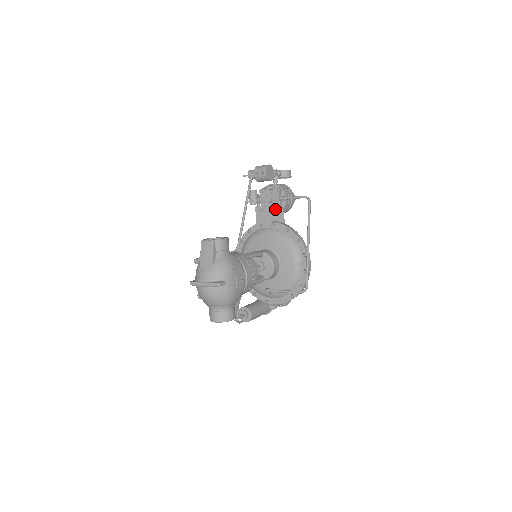
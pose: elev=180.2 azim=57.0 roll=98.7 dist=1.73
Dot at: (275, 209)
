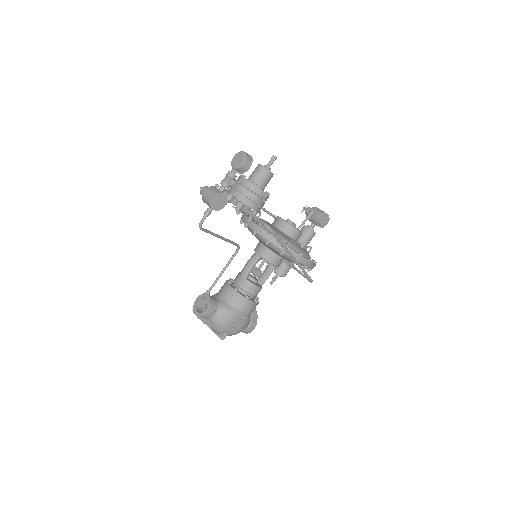
Dot at: occluded
